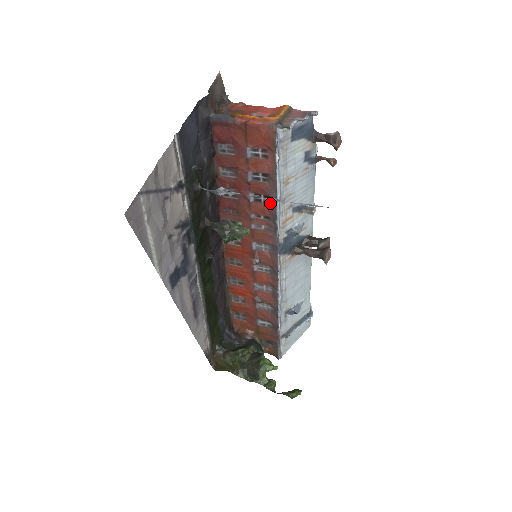
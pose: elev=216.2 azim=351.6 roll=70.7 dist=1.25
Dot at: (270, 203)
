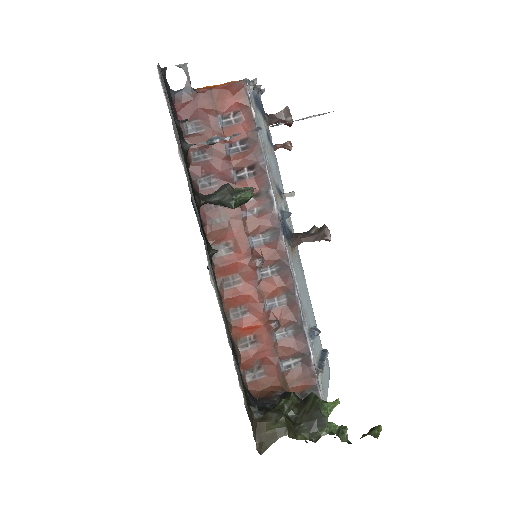
Dot at: (257, 173)
